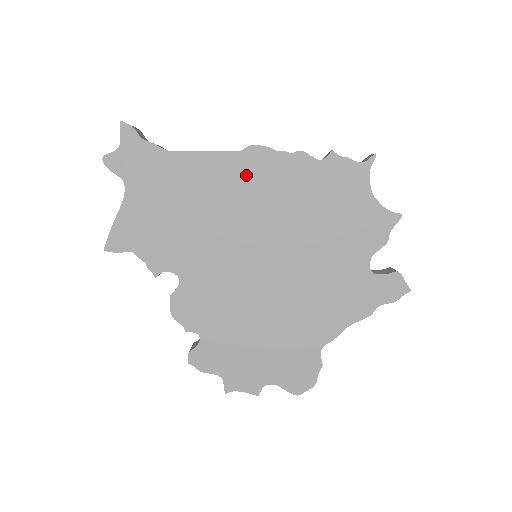
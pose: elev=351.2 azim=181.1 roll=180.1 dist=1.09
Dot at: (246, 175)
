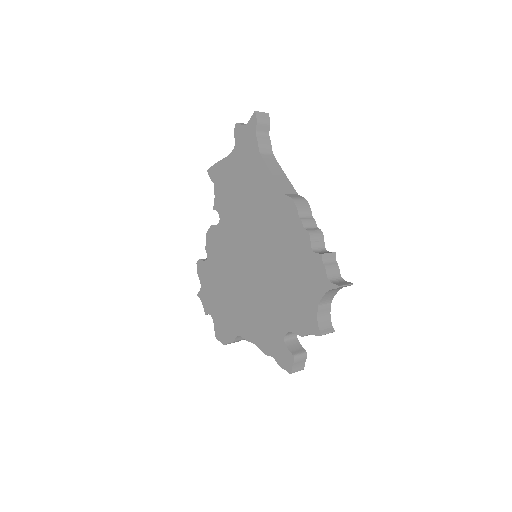
Dot at: (277, 211)
